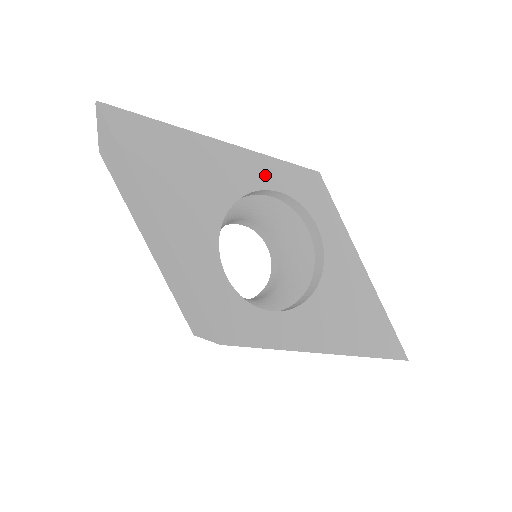
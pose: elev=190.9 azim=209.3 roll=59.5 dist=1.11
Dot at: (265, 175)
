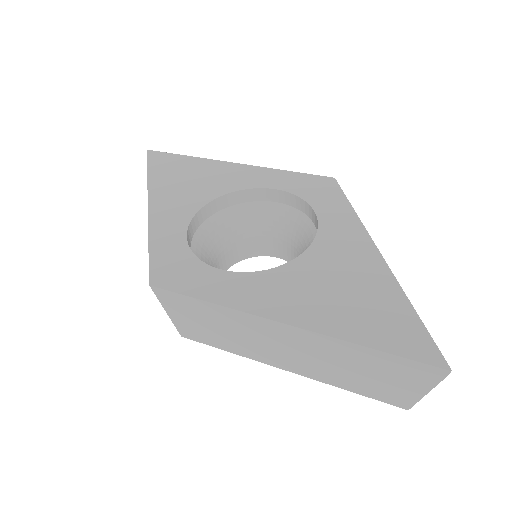
Dot at: (267, 180)
